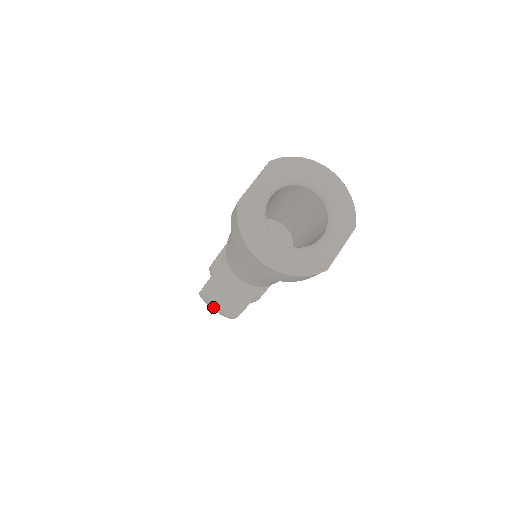
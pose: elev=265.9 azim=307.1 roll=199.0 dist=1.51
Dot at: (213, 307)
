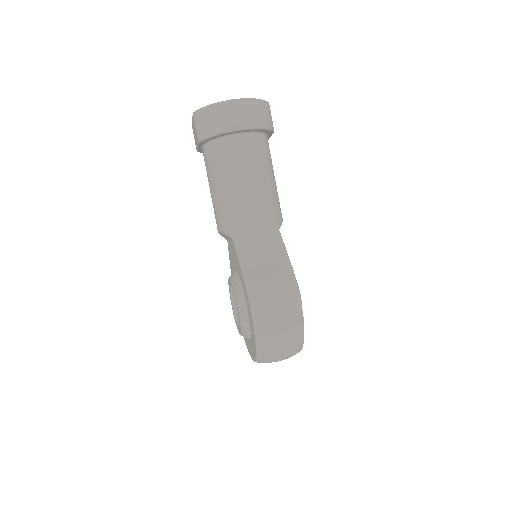
Dot at: (272, 297)
